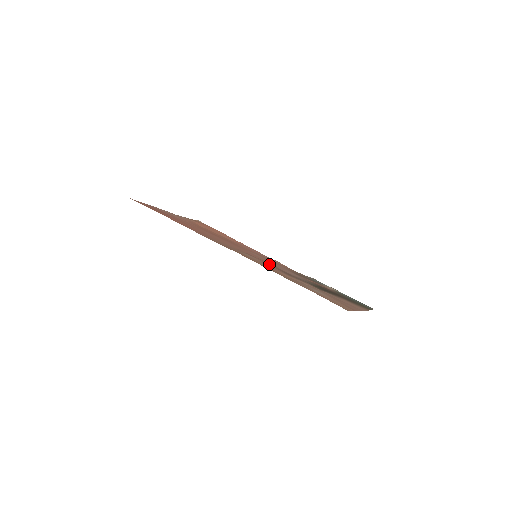
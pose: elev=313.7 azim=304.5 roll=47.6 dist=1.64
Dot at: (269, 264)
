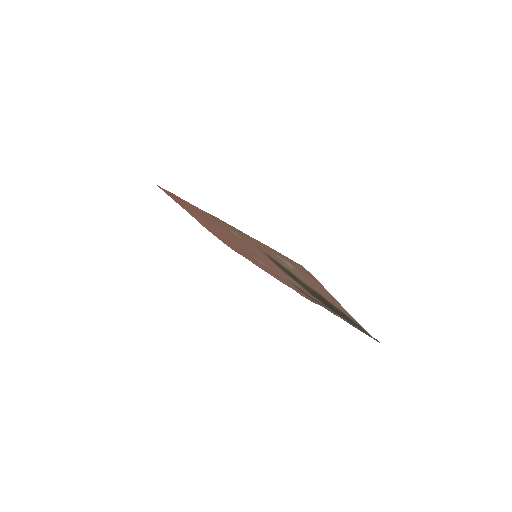
Dot at: (259, 253)
